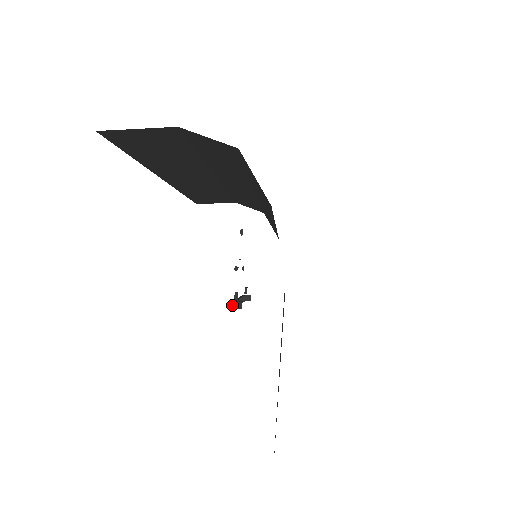
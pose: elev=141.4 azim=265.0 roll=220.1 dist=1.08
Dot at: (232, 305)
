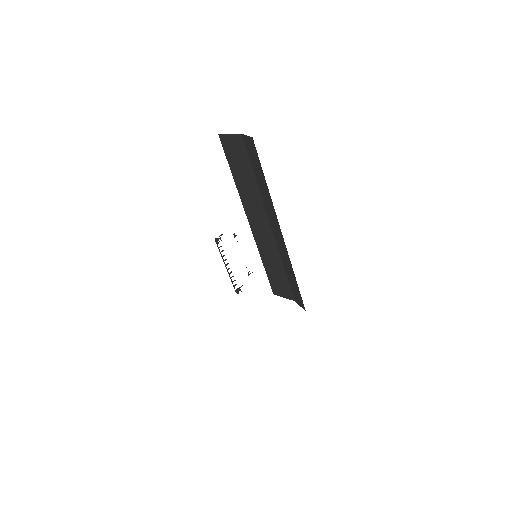
Dot at: (216, 238)
